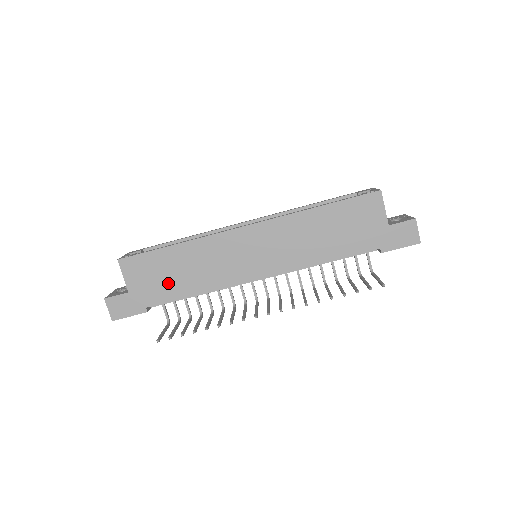
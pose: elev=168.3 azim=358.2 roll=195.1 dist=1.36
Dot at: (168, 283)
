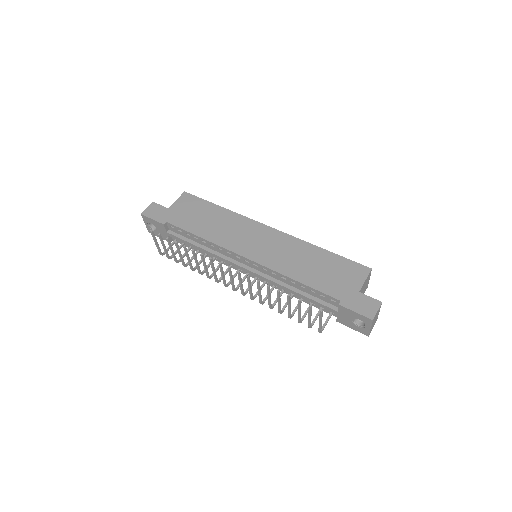
Dot at: (194, 220)
